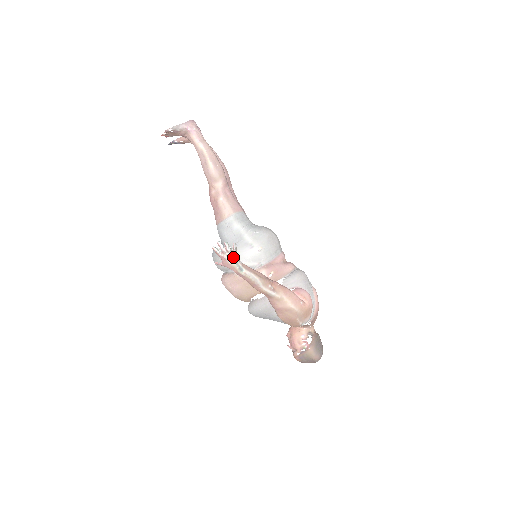
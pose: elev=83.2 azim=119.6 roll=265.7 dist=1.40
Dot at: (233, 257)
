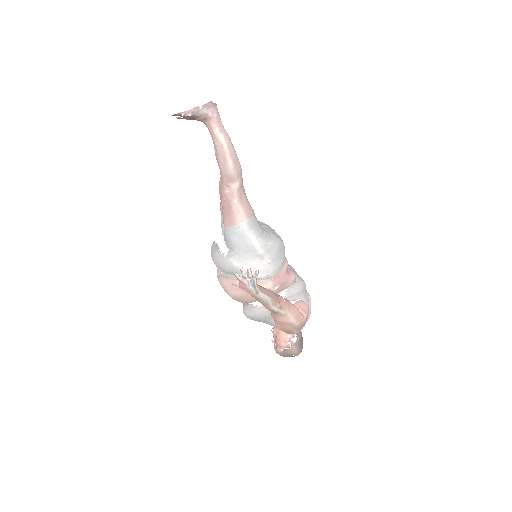
Dot at: (253, 282)
